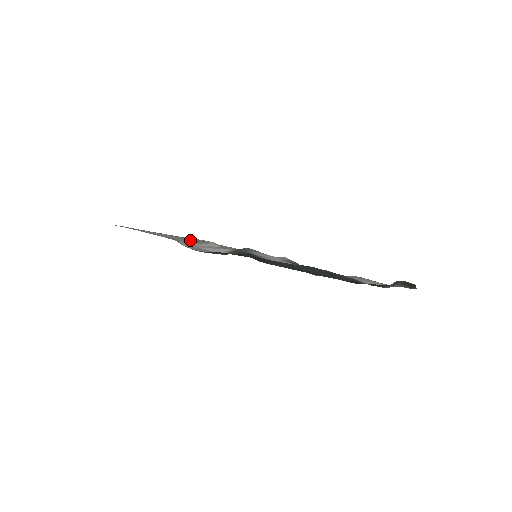
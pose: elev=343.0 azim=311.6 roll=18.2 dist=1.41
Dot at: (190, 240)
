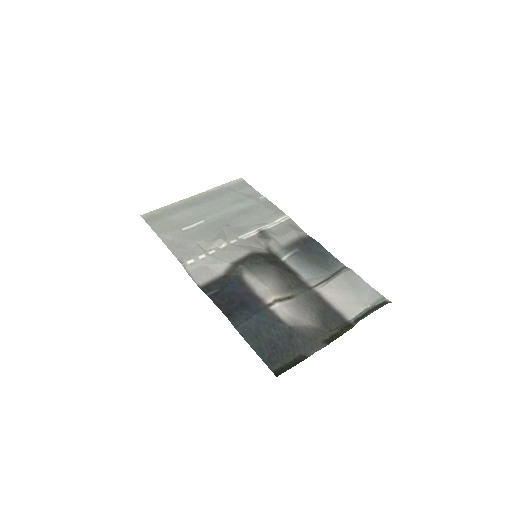
Dot at: (208, 215)
